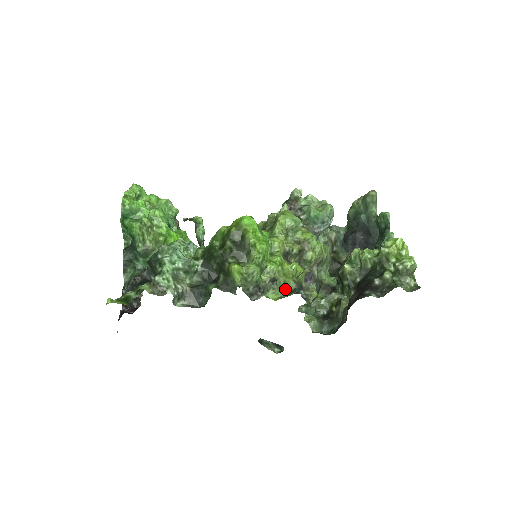
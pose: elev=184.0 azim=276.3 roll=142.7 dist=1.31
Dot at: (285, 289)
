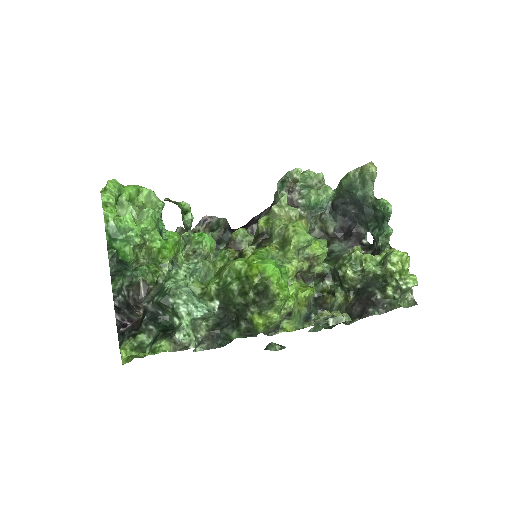
Dot at: (299, 318)
